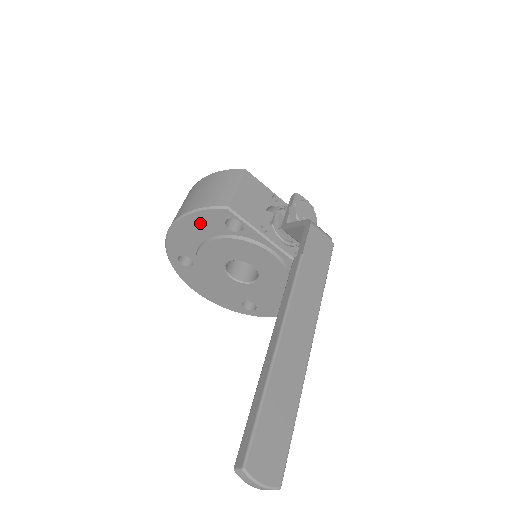
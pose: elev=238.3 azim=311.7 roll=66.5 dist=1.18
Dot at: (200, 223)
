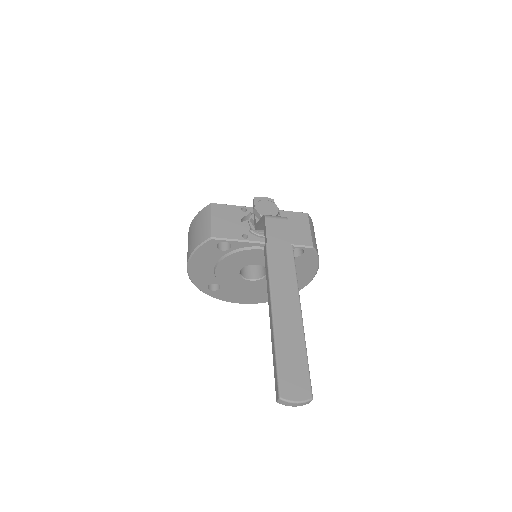
Dot at: (203, 258)
